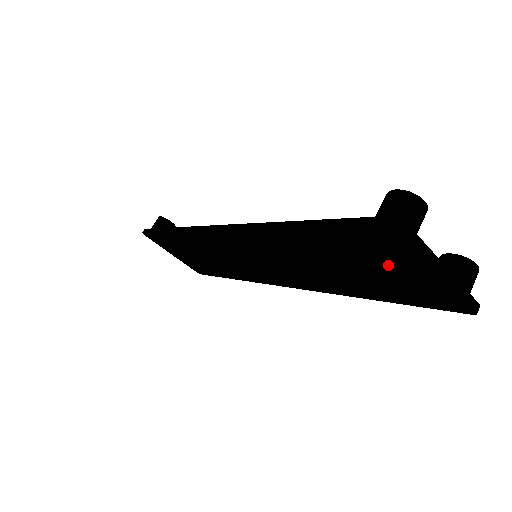
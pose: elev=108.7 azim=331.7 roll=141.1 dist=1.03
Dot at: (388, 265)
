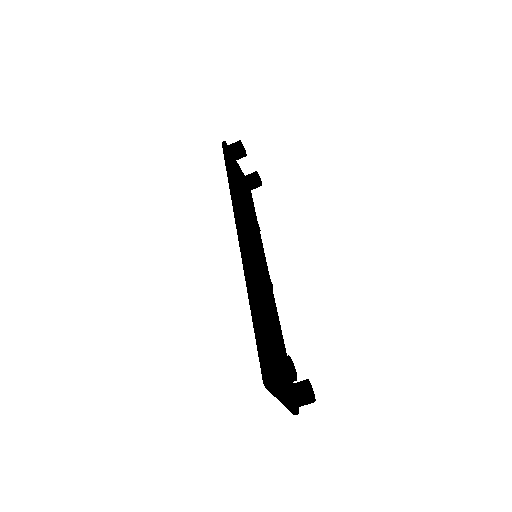
Dot at: occluded
